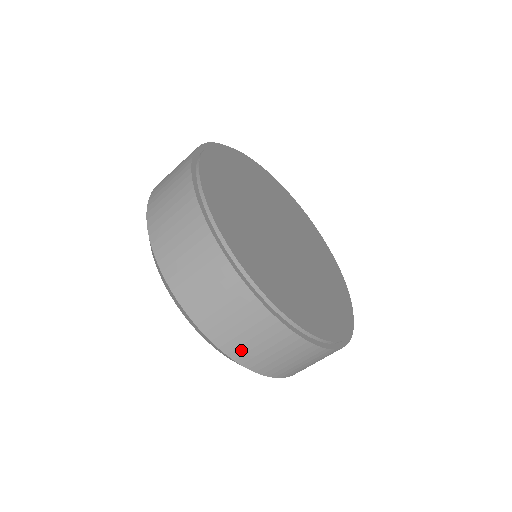
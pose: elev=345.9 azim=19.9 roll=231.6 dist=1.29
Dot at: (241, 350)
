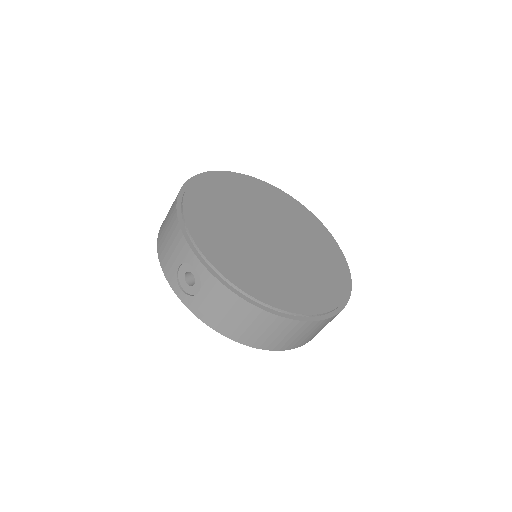
Dot at: occluded
